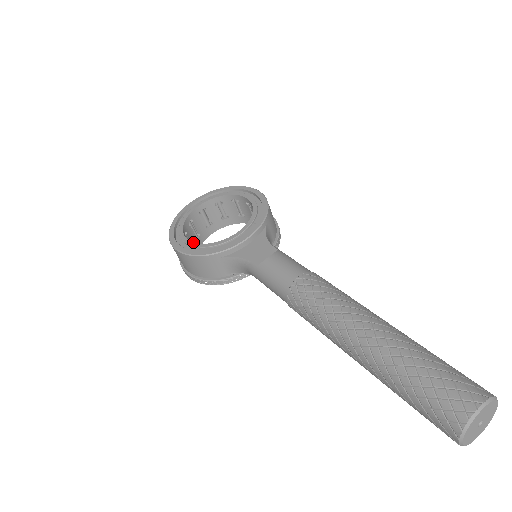
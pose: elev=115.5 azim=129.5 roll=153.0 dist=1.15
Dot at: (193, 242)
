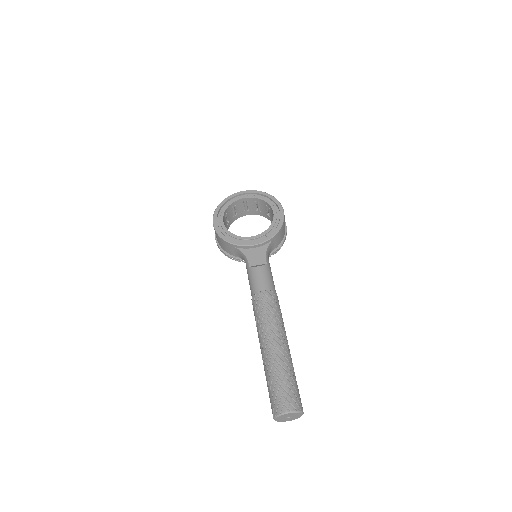
Dot at: occluded
